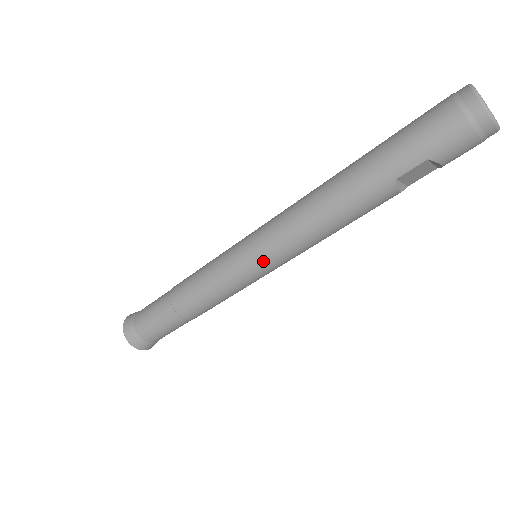
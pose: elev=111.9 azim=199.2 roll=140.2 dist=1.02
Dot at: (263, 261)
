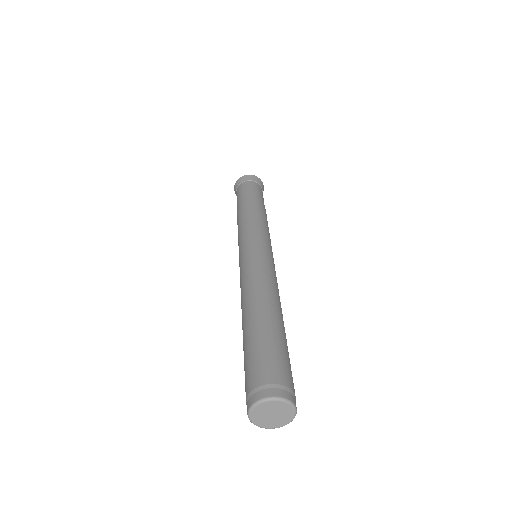
Dot at: occluded
